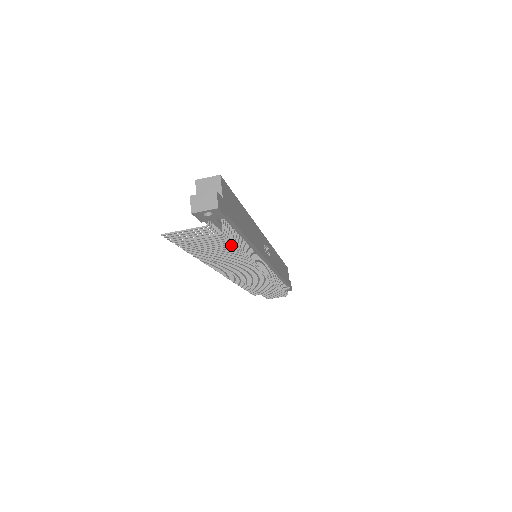
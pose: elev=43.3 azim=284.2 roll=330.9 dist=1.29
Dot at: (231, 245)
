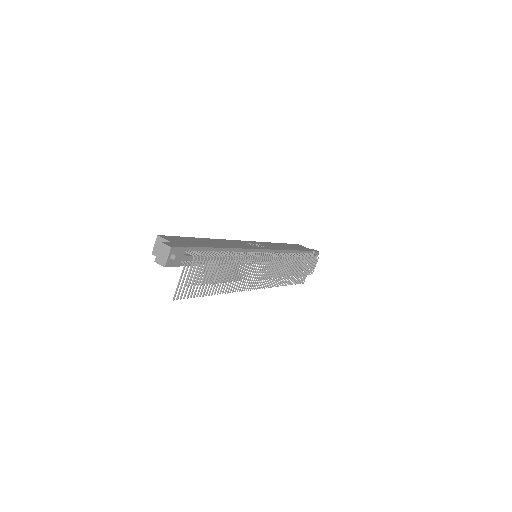
Dot at: (213, 259)
